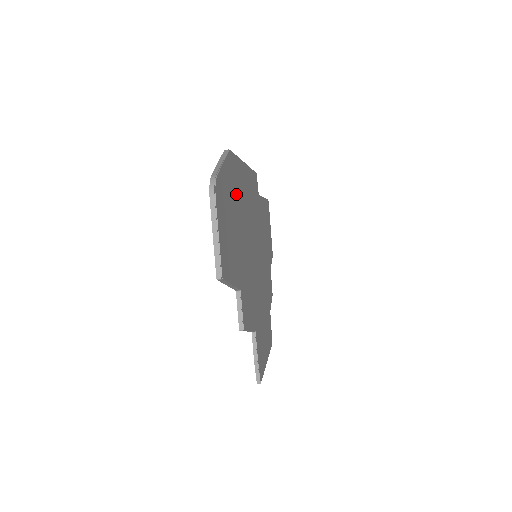
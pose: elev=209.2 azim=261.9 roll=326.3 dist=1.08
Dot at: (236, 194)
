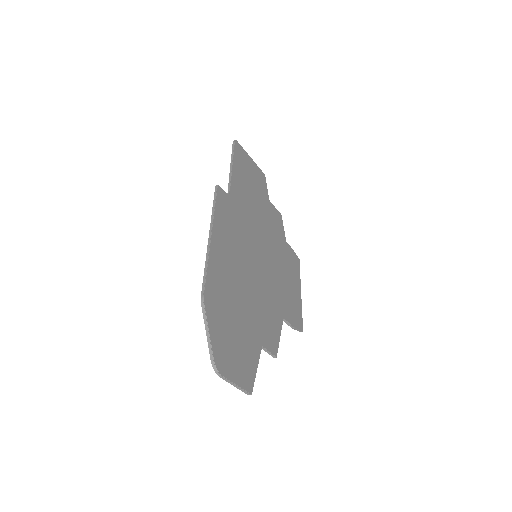
Dot at: (224, 302)
